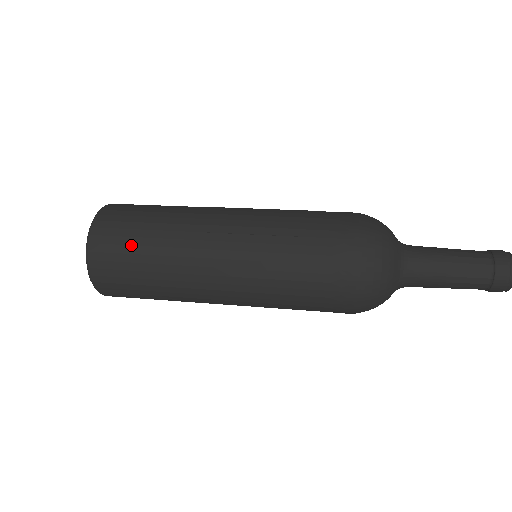
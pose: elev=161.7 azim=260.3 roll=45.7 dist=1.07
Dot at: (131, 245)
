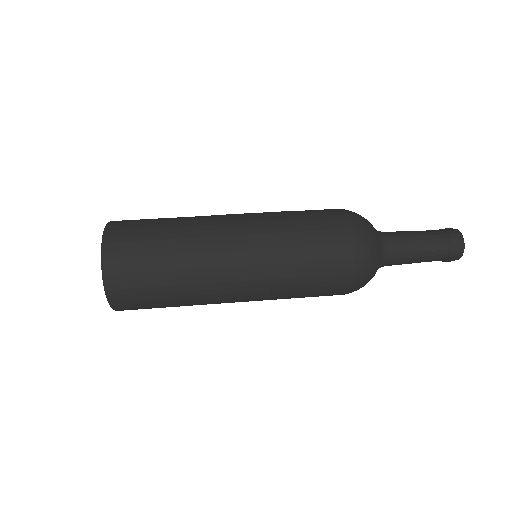
Dot at: (153, 299)
